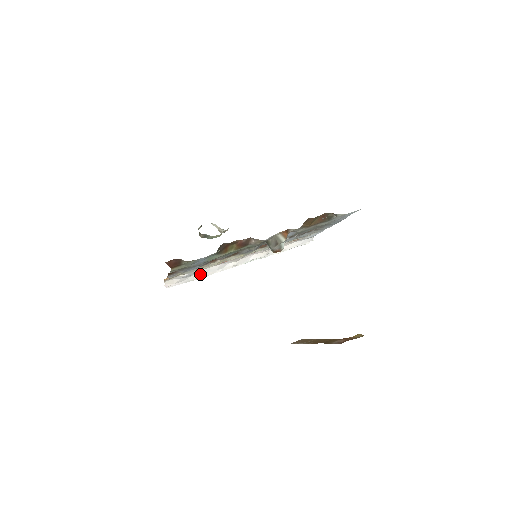
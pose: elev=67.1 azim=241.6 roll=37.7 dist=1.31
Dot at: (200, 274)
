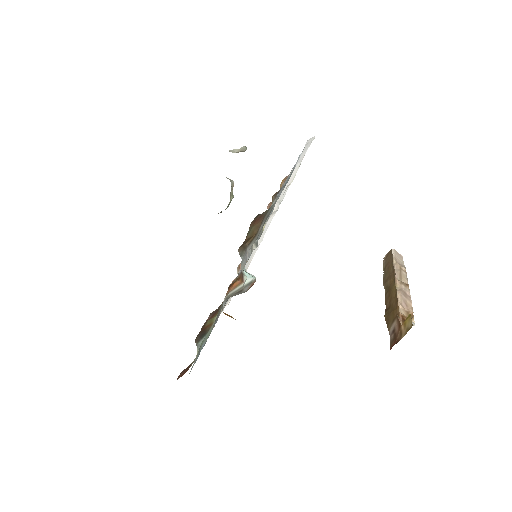
Dot at: occluded
